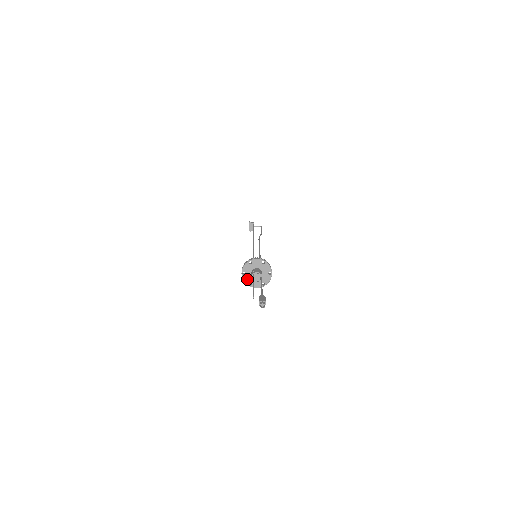
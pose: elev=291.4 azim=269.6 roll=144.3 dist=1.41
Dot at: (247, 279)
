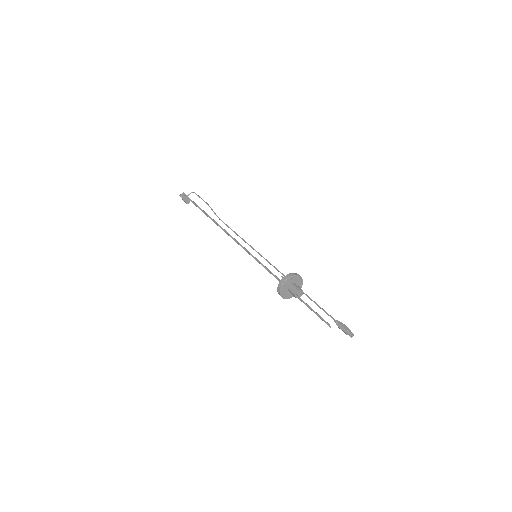
Dot at: (287, 296)
